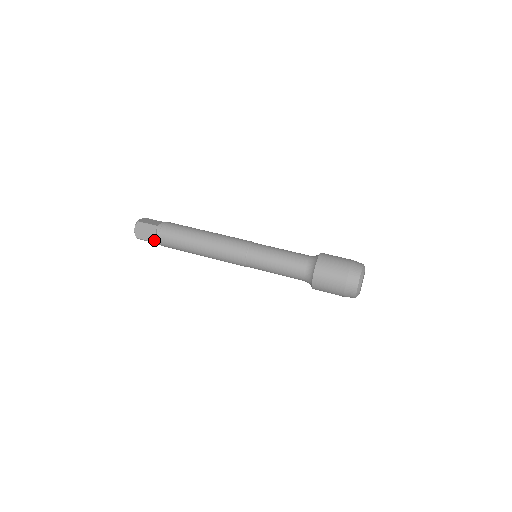
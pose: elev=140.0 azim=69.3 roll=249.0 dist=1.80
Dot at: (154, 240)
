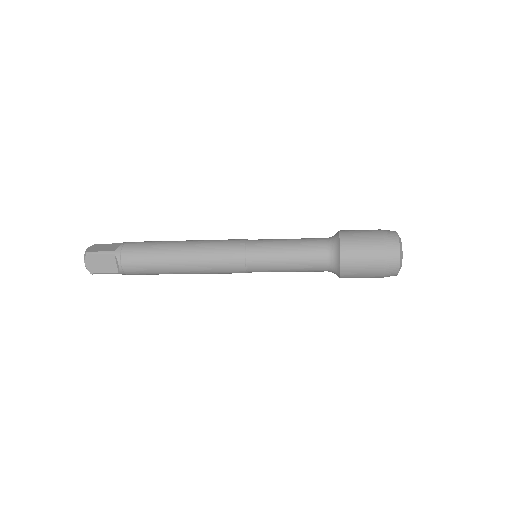
Dot at: (116, 270)
